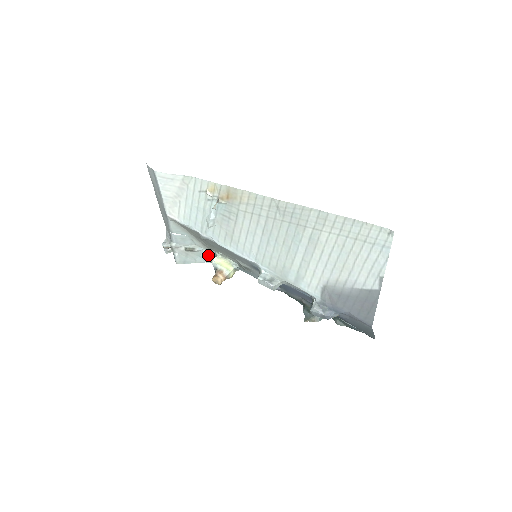
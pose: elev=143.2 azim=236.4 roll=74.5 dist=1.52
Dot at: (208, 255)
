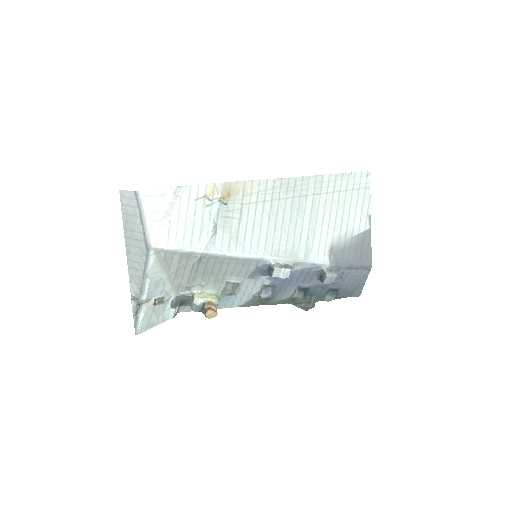
Dot at: (173, 306)
